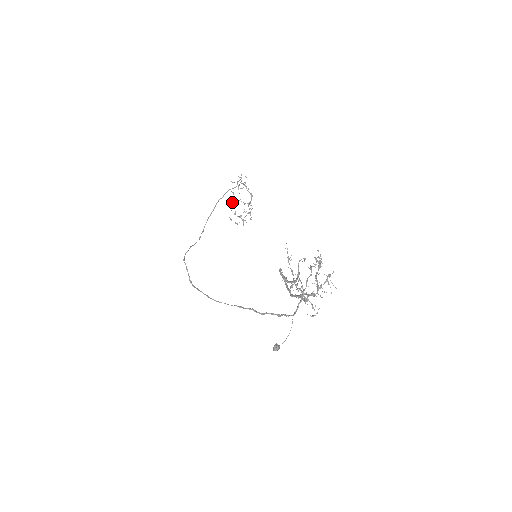
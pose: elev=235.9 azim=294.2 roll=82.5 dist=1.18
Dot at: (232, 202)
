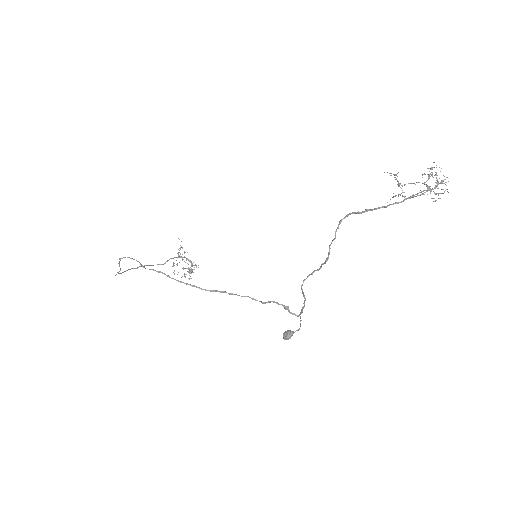
Dot at: (178, 253)
